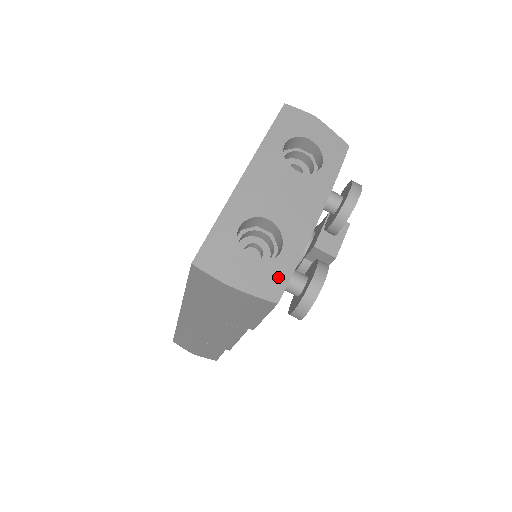
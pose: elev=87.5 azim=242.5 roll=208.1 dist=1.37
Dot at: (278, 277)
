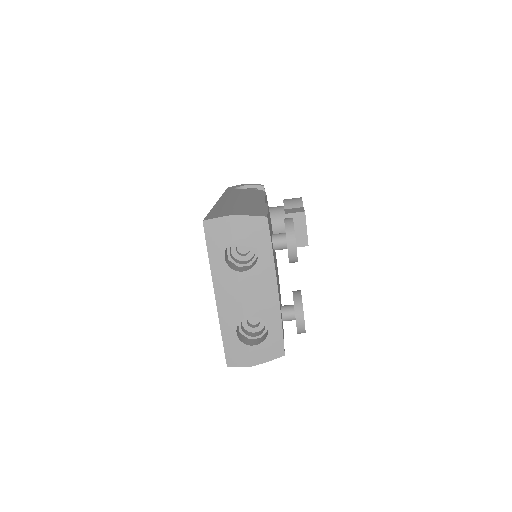
Dot at: (276, 343)
